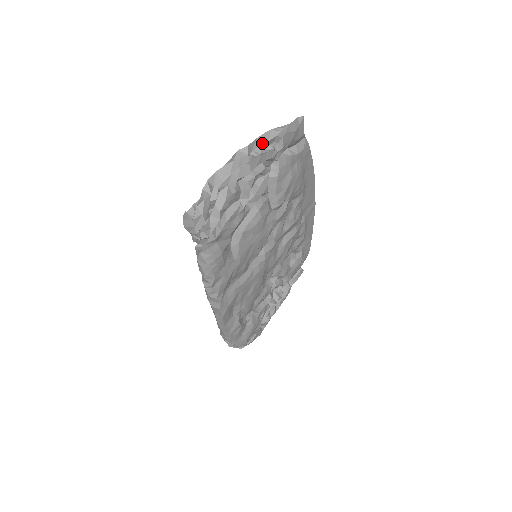
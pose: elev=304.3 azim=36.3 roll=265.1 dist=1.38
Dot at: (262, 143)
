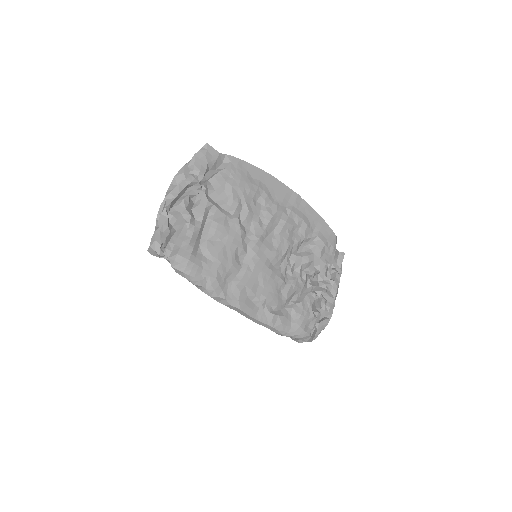
Dot at: (181, 177)
